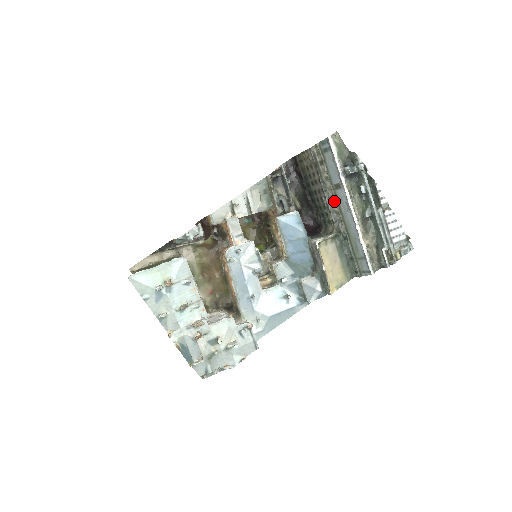
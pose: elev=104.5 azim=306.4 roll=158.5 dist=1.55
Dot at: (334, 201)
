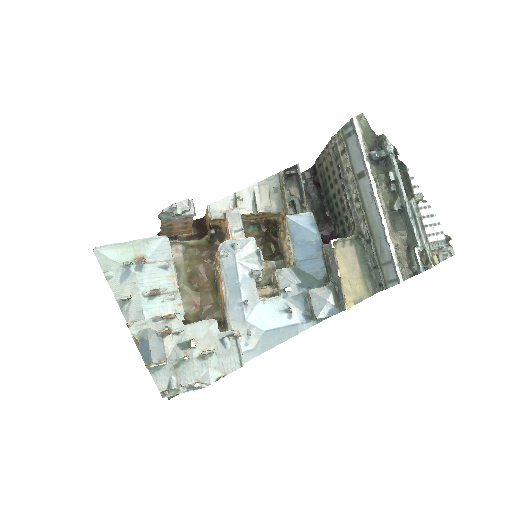
Dot at: (356, 195)
